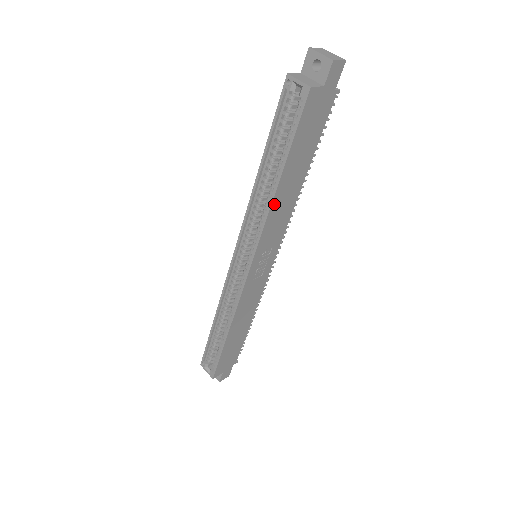
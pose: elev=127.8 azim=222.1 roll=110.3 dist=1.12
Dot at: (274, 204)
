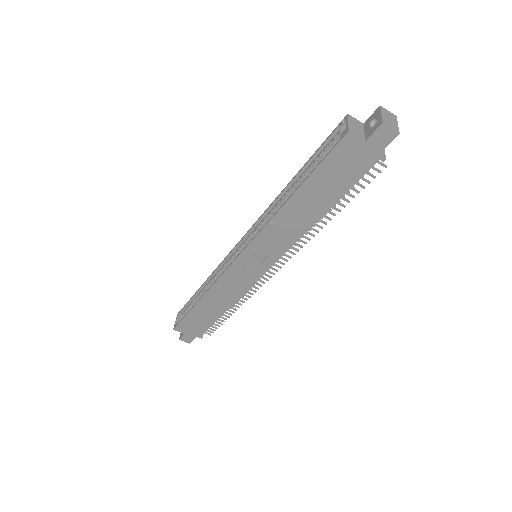
Dot at: (280, 215)
